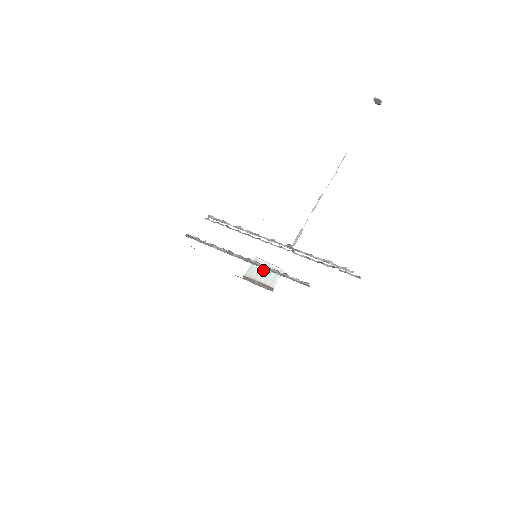
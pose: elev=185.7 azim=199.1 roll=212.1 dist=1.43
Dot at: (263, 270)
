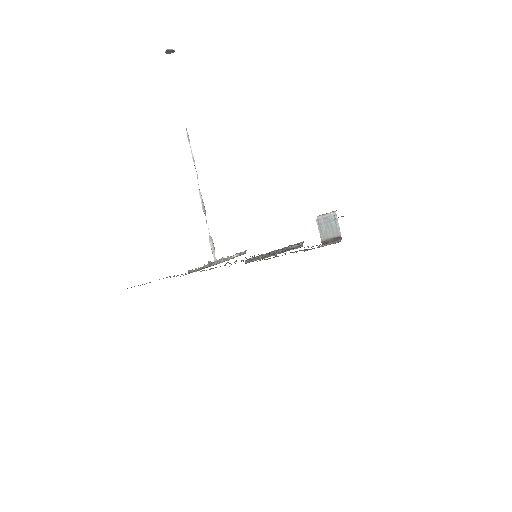
Dot at: (326, 225)
